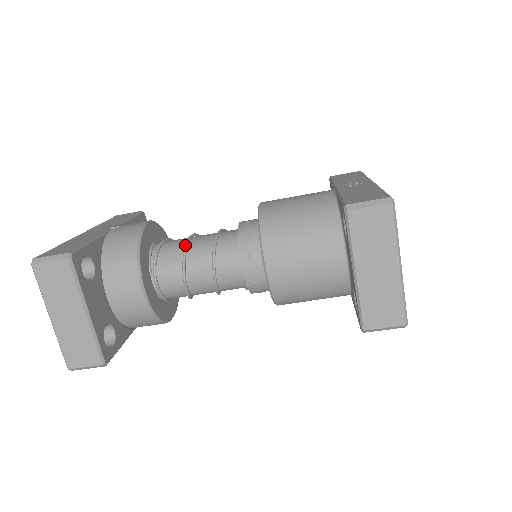
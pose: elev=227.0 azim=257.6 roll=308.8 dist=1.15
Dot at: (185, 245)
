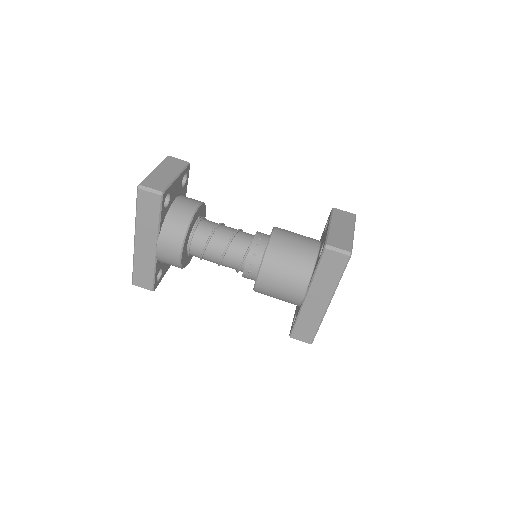
Dot at: (224, 225)
